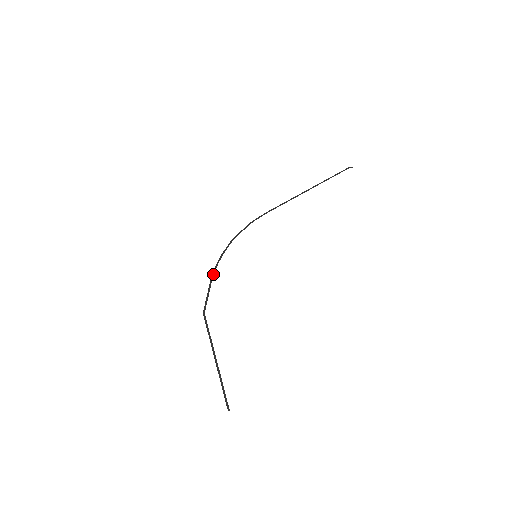
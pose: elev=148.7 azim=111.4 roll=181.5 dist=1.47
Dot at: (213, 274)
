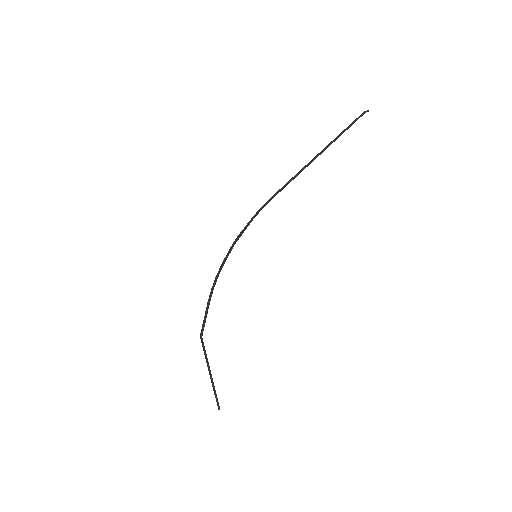
Dot at: (212, 292)
